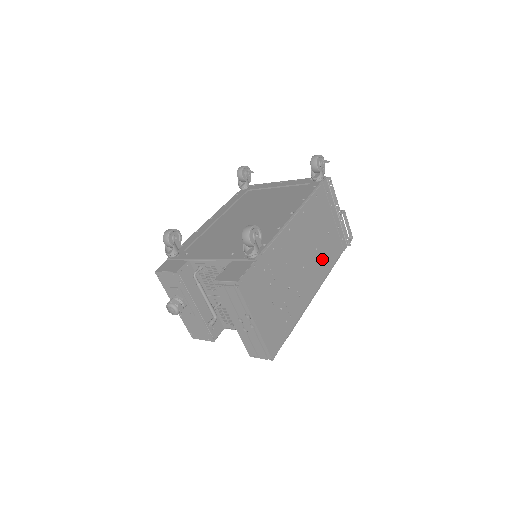
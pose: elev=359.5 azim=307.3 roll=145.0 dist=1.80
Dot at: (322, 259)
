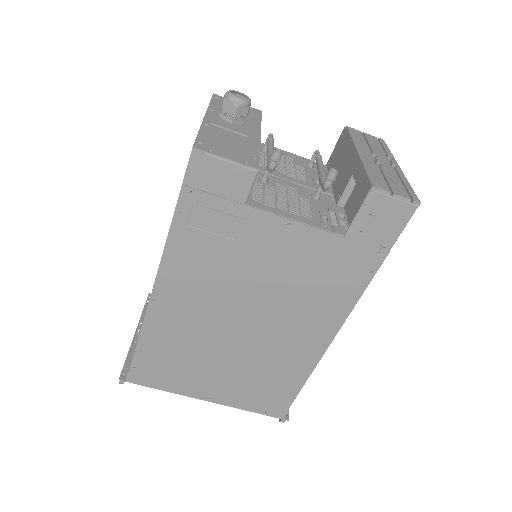
Dot at: occluded
